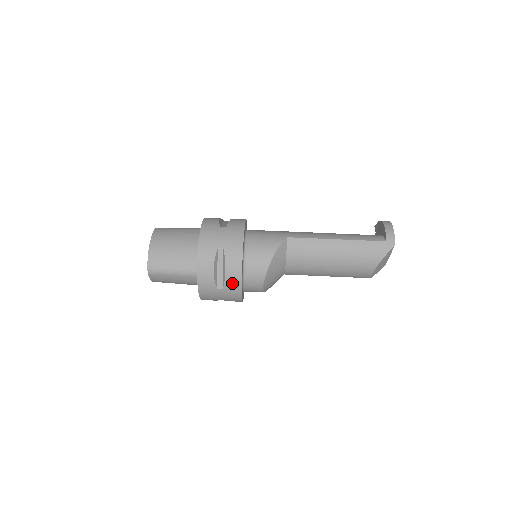
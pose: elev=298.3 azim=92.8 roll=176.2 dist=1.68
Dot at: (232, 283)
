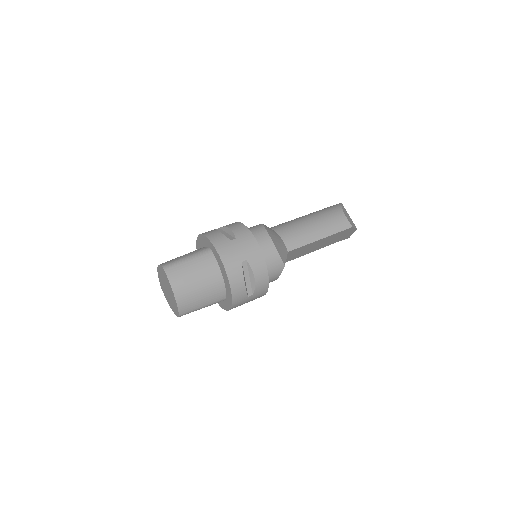
Dot at: (240, 231)
